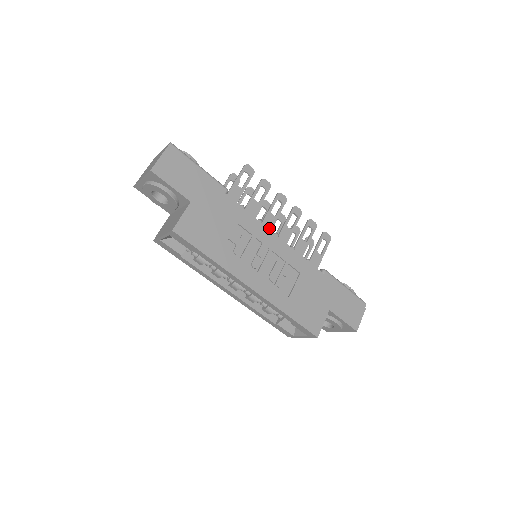
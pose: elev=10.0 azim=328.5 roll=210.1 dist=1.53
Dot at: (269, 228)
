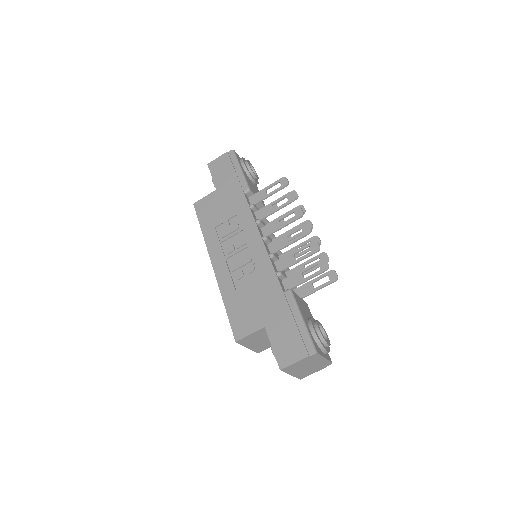
Dot at: (268, 232)
